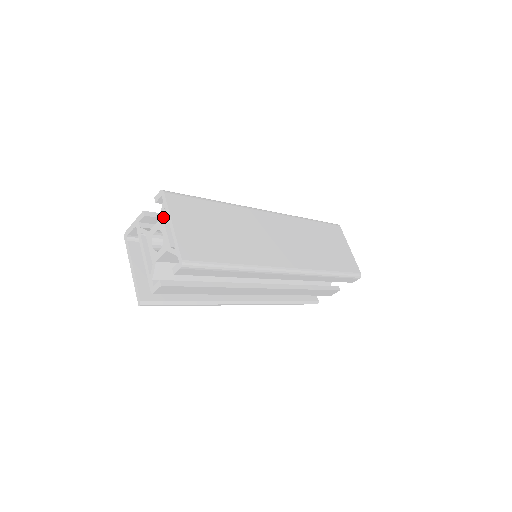
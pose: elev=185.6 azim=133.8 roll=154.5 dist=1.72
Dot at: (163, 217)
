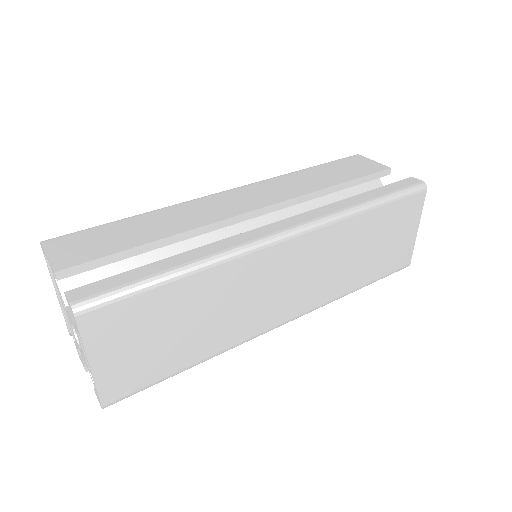
Dot at: (78, 333)
